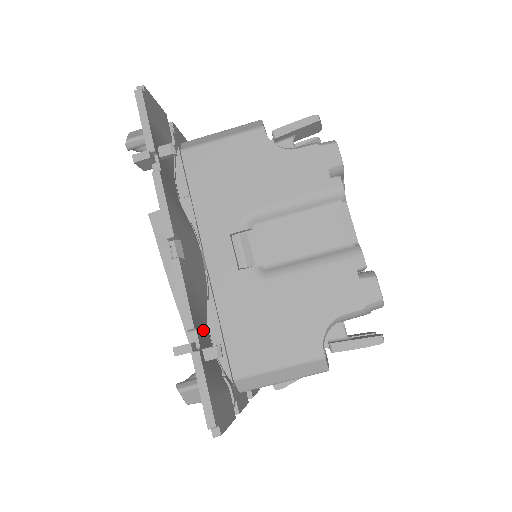
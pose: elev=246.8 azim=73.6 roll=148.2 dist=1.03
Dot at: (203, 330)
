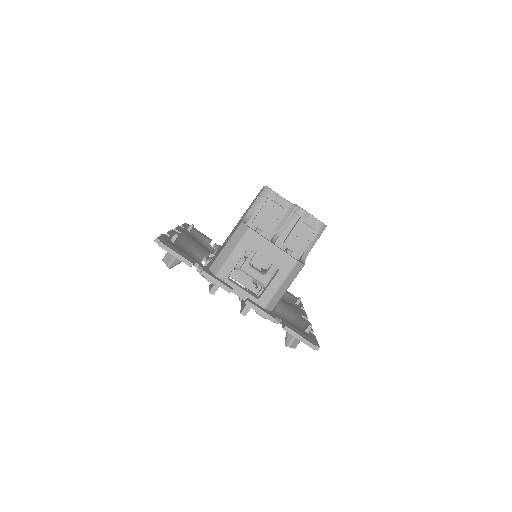
Dot at: (187, 251)
